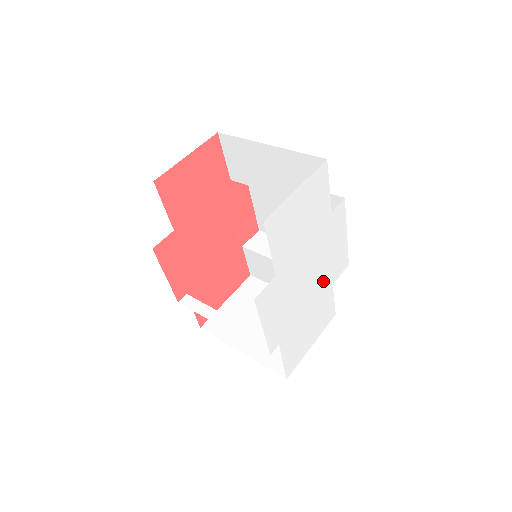
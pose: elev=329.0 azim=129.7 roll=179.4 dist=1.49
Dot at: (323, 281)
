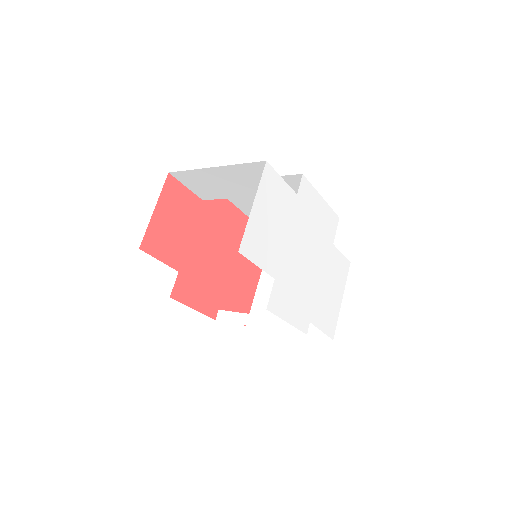
Dot at: (322, 249)
